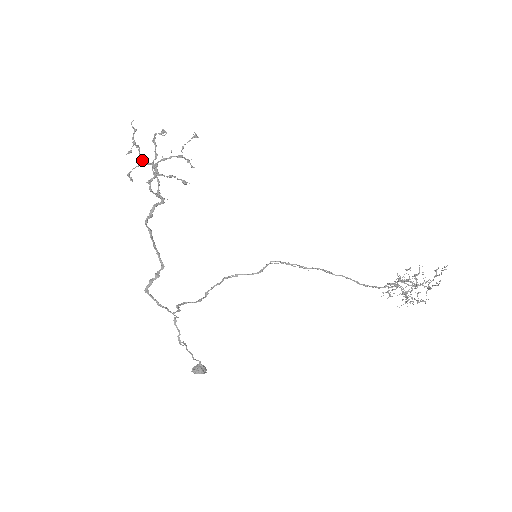
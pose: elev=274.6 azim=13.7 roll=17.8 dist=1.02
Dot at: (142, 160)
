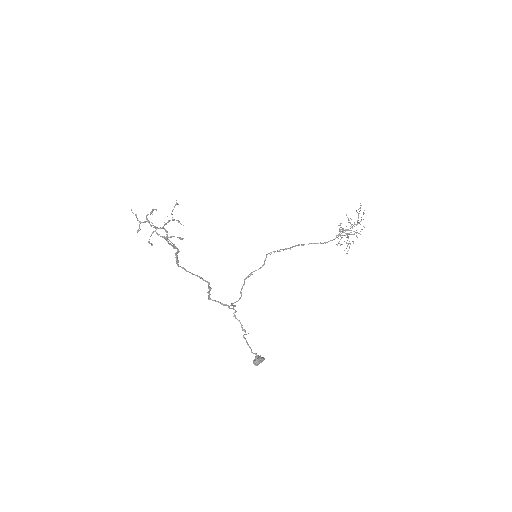
Dot at: (154, 227)
